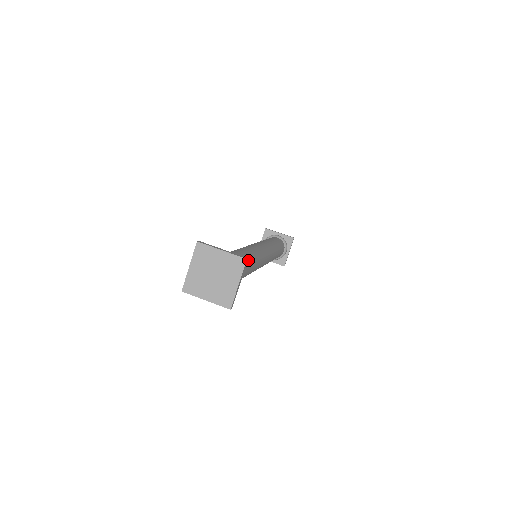
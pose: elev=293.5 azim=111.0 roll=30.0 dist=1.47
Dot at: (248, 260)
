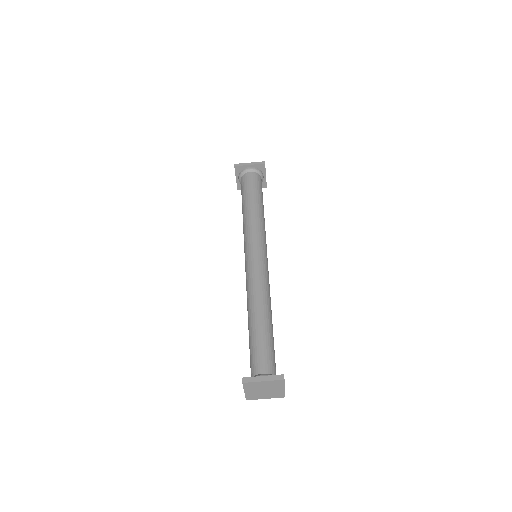
Dot at: (269, 323)
